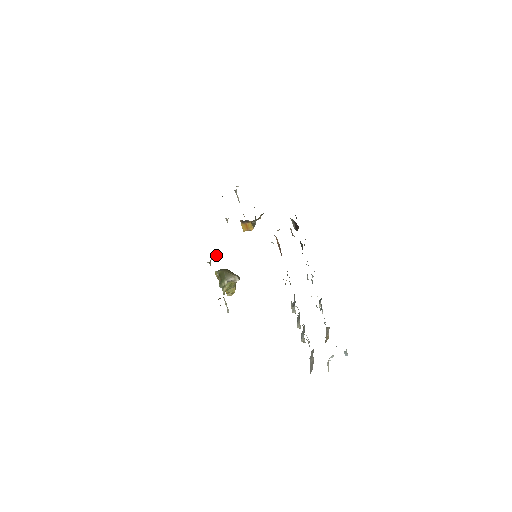
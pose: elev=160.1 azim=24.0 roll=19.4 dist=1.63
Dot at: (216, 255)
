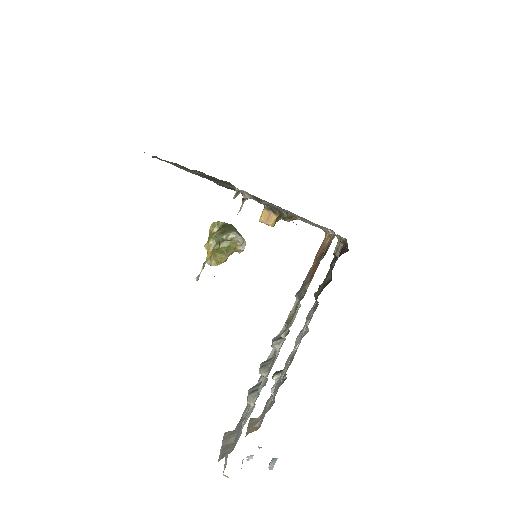
Dot at: occluded
